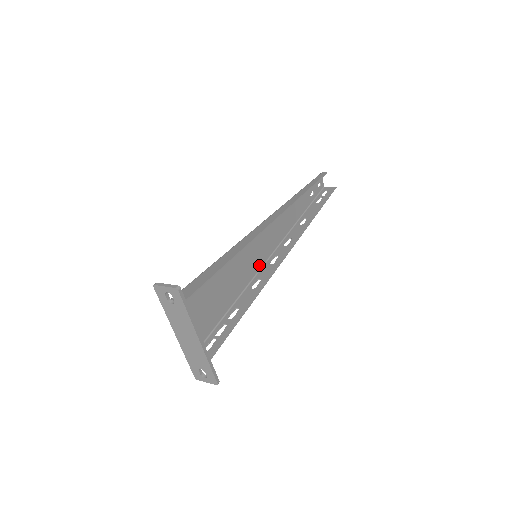
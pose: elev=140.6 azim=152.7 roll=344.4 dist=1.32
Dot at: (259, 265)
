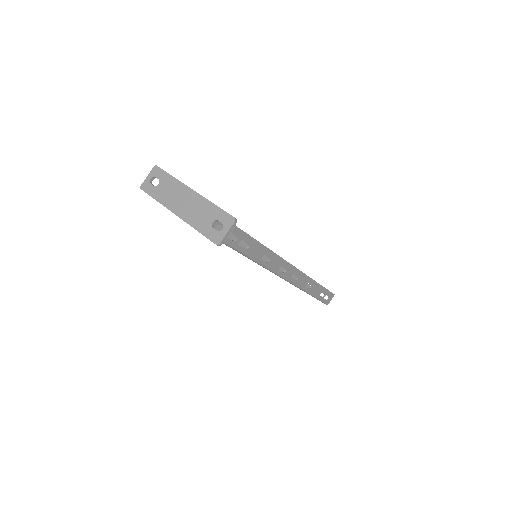
Dot at: occluded
